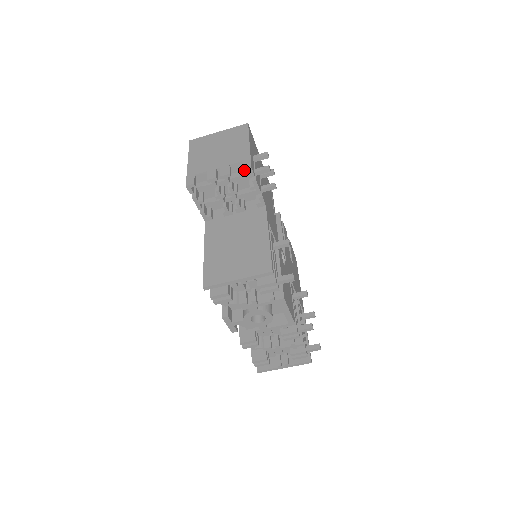
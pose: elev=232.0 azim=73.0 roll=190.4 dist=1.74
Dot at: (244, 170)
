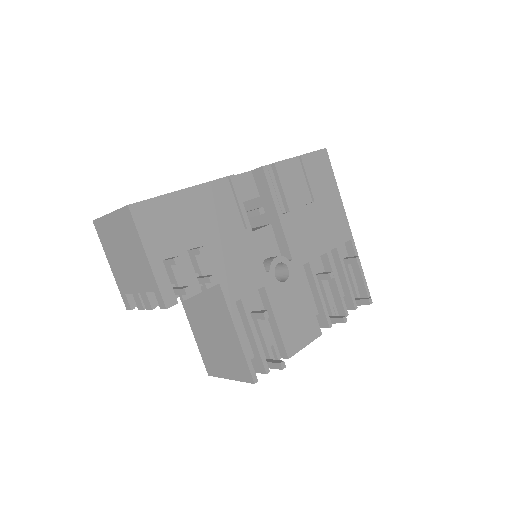
Dot at: occluded
